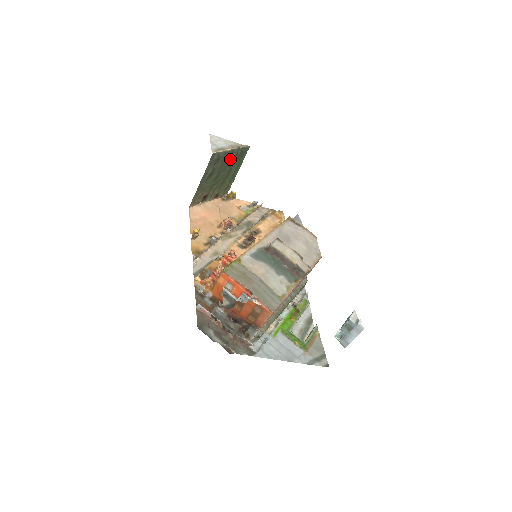
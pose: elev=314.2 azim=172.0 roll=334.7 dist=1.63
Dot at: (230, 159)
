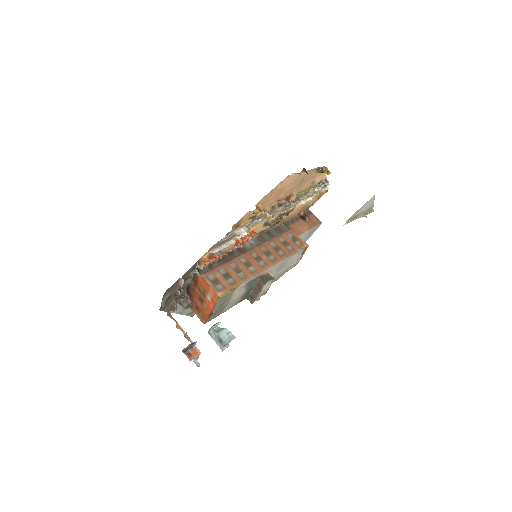
Dot at: occluded
